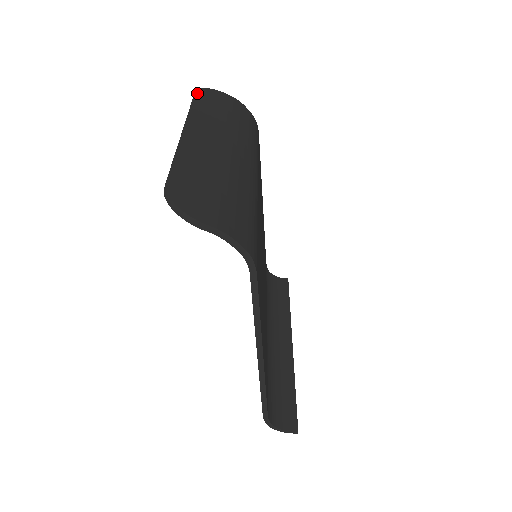
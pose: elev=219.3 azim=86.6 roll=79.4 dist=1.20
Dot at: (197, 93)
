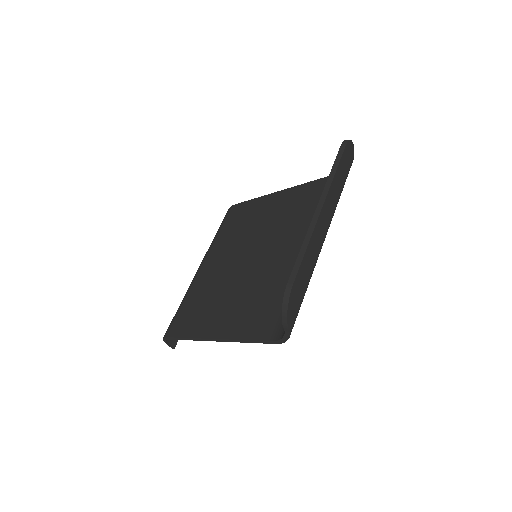
Dot at: (345, 150)
